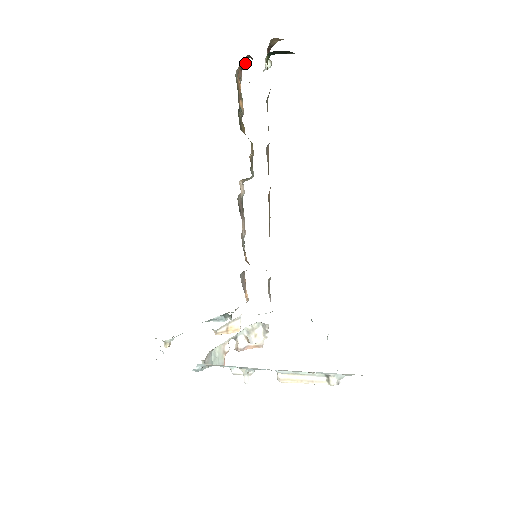
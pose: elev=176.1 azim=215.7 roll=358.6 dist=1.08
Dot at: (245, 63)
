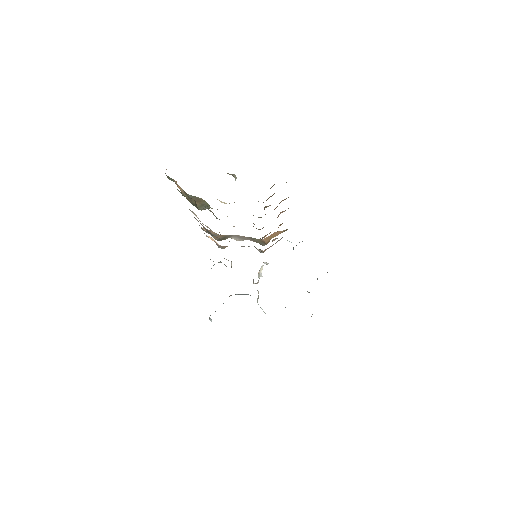
Dot at: occluded
